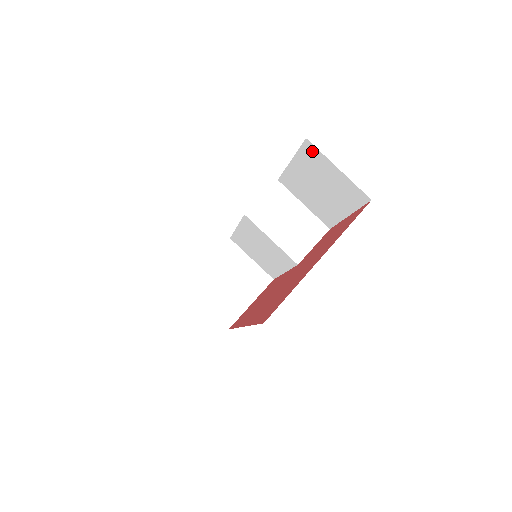
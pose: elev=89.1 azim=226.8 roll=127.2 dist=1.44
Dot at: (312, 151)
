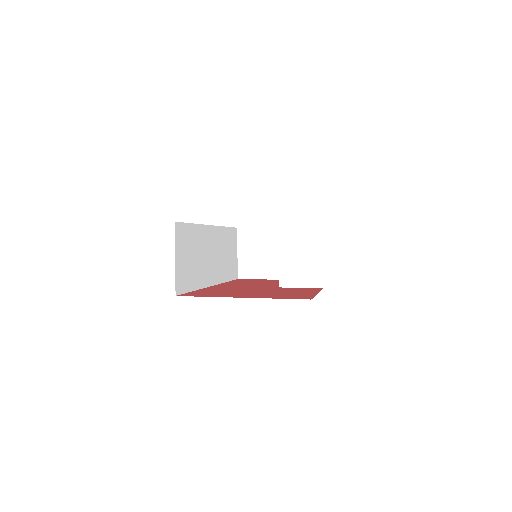
Dot at: occluded
